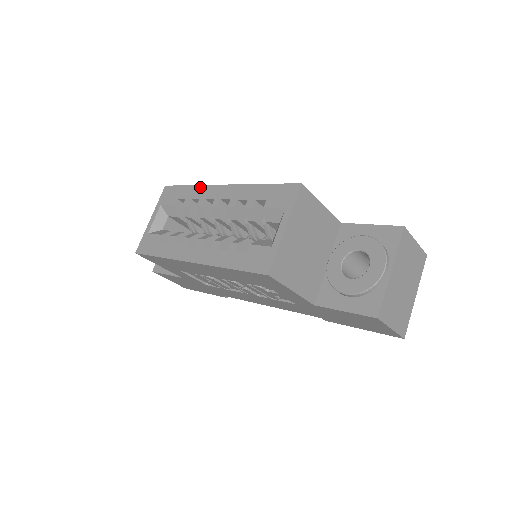
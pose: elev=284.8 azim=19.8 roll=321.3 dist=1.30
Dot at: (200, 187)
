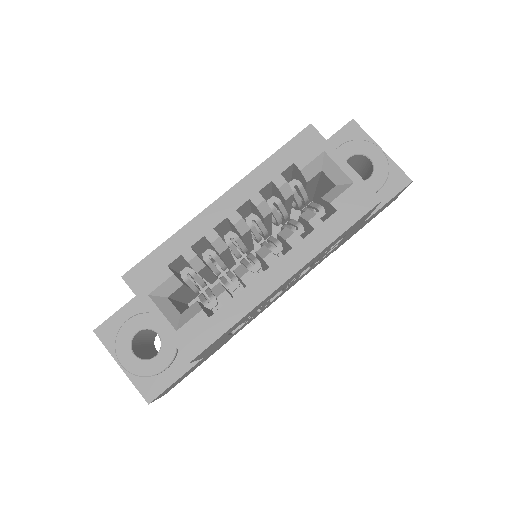
Dot at: (187, 228)
